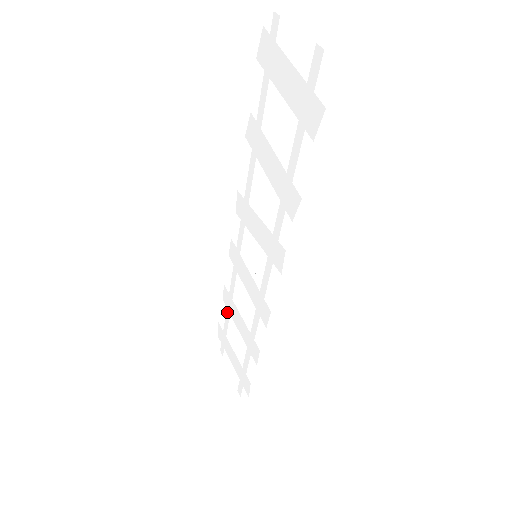
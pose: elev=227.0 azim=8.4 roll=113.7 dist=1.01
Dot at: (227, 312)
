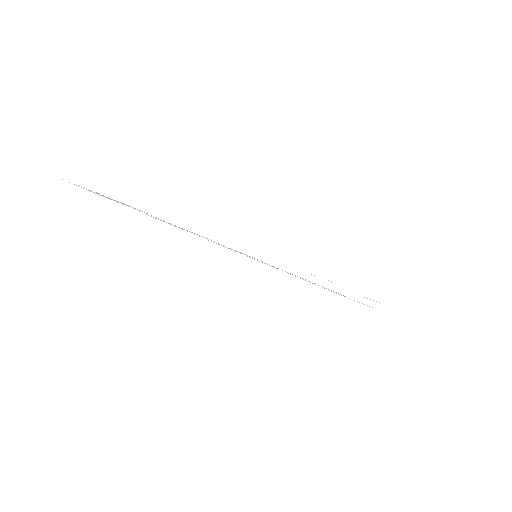
Dot at: occluded
